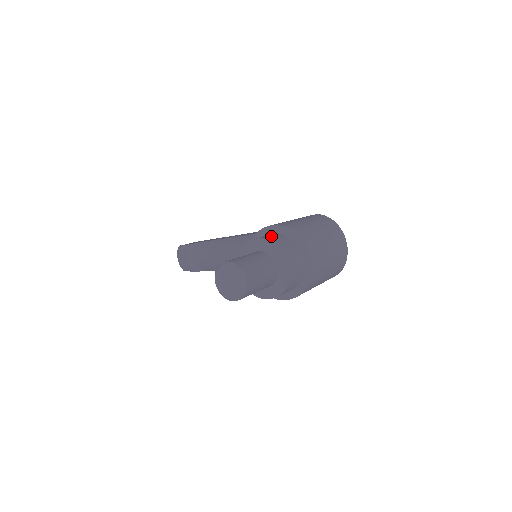
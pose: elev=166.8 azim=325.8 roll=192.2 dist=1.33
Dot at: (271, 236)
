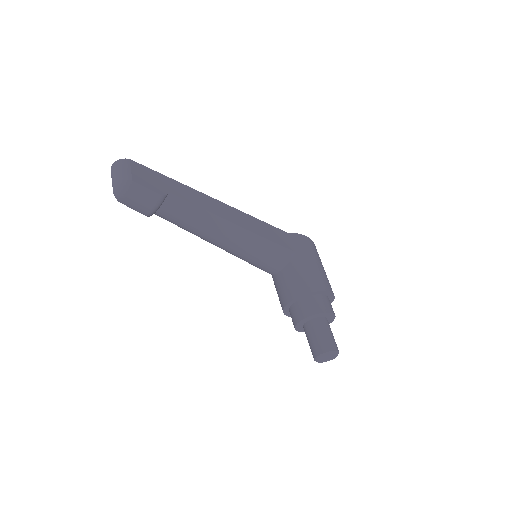
Dot at: (330, 305)
